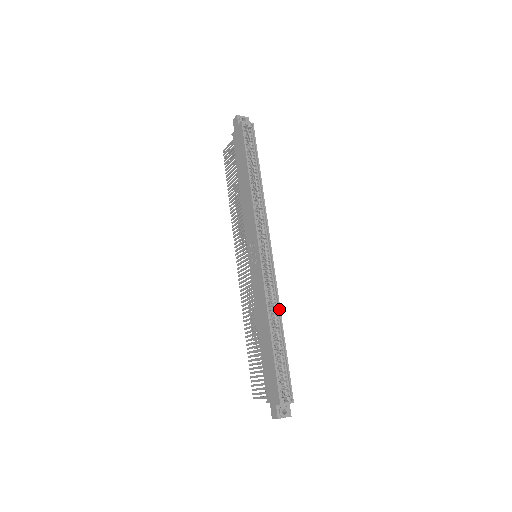
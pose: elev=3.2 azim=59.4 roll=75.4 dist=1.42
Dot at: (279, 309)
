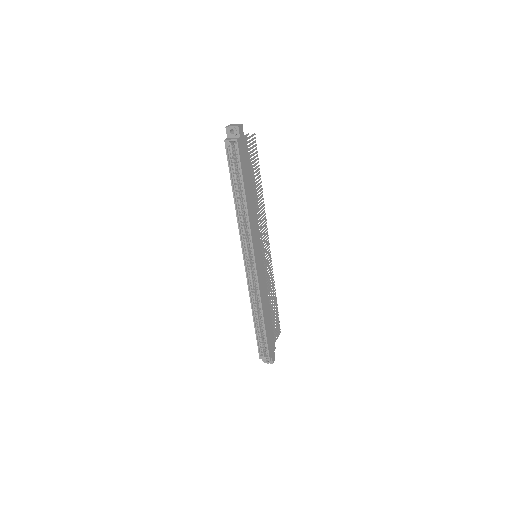
Dot at: (261, 306)
